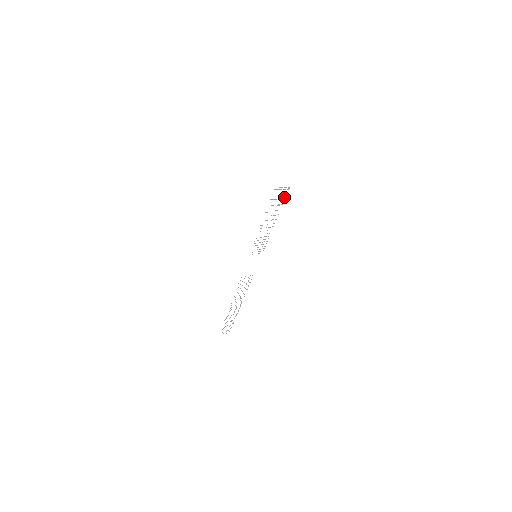
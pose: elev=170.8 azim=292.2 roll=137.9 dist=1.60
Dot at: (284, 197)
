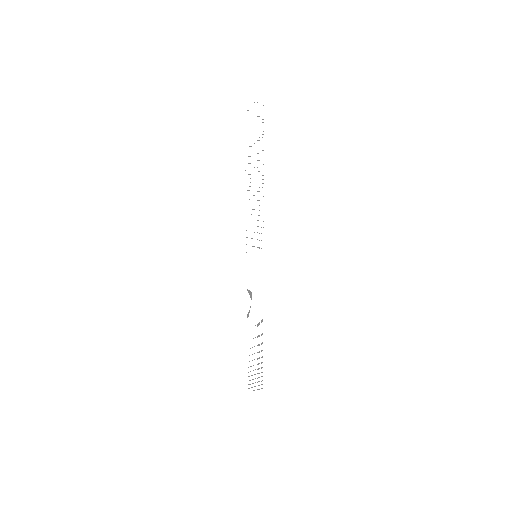
Dot at: occluded
